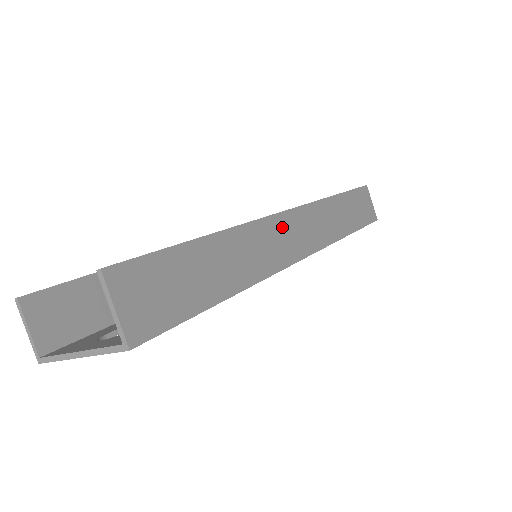
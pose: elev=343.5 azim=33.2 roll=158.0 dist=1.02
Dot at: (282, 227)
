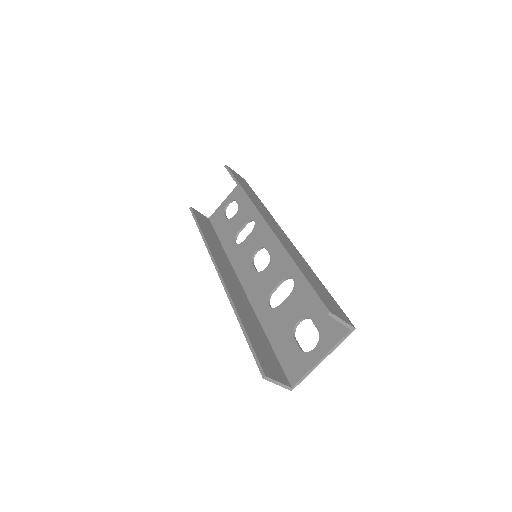
Dot at: (275, 230)
